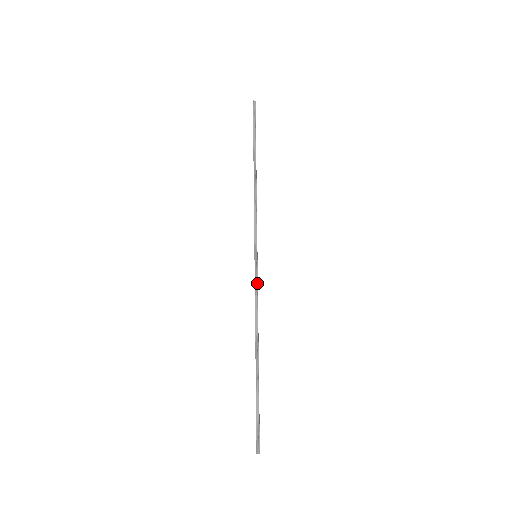
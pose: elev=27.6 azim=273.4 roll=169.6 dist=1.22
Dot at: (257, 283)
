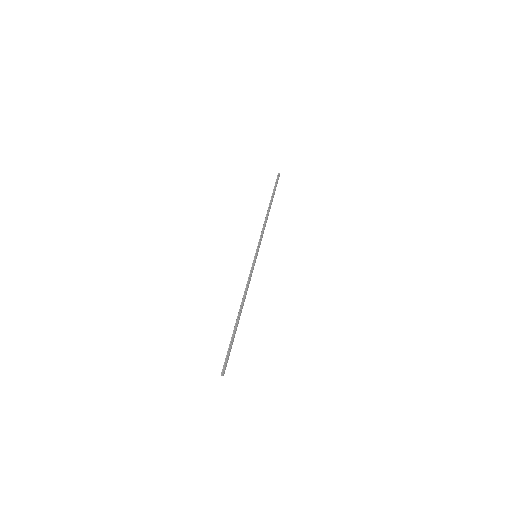
Dot at: (252, 271)
